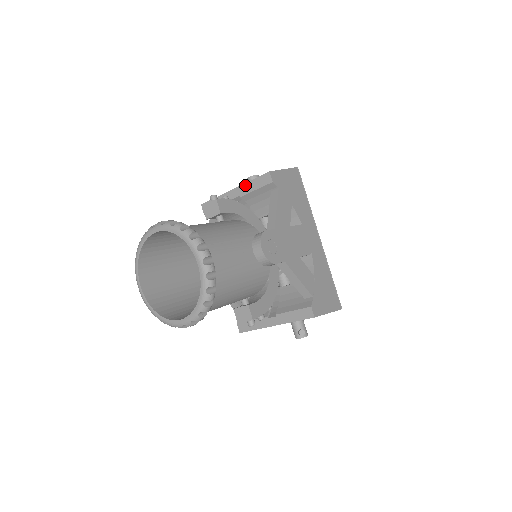
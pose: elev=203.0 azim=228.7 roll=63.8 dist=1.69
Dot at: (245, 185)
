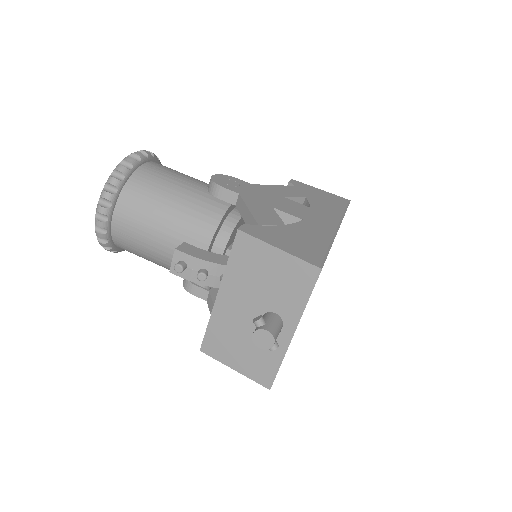
Dot at: occluded
